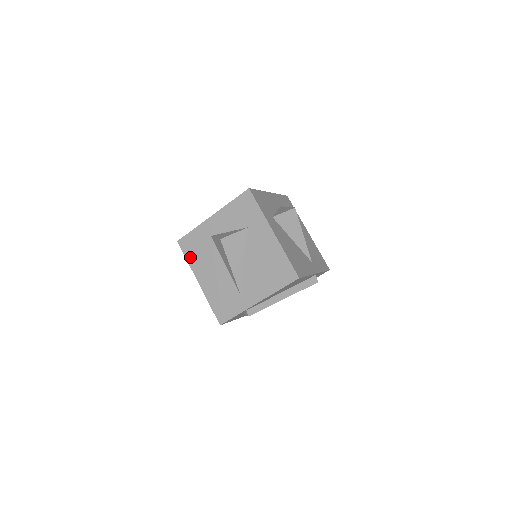
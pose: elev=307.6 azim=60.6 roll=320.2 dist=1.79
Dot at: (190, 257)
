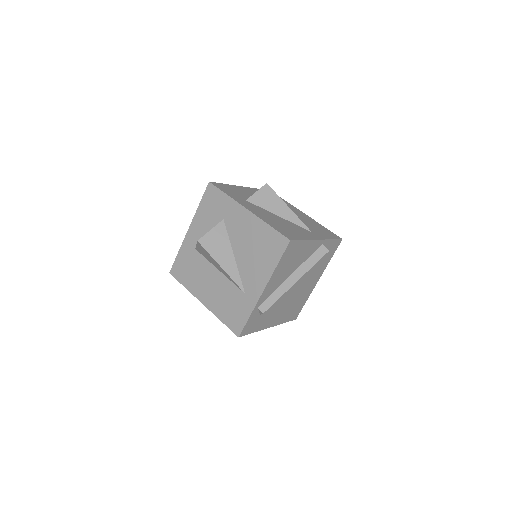
Dot at: (185, 282)
